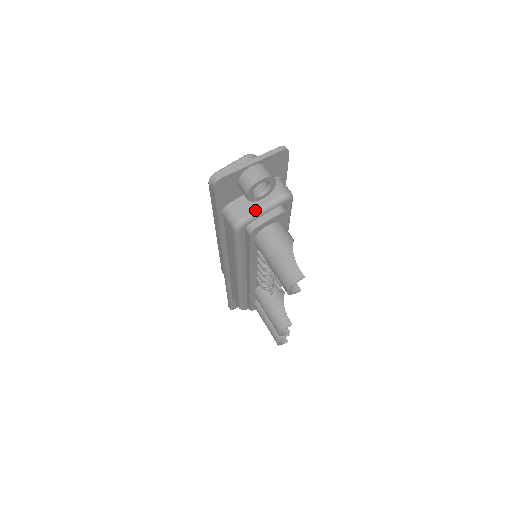
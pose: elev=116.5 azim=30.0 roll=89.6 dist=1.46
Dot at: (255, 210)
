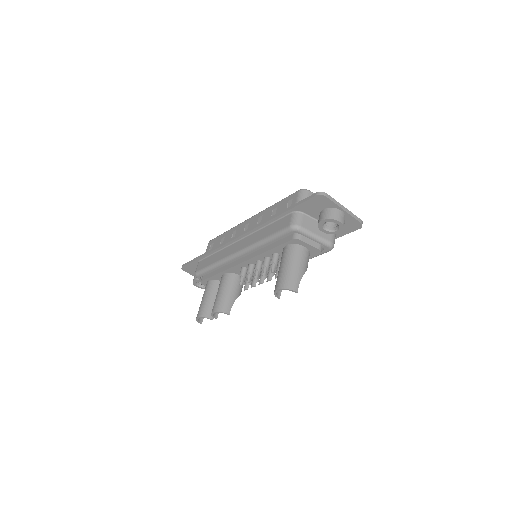
Dot at: (312, 232)
